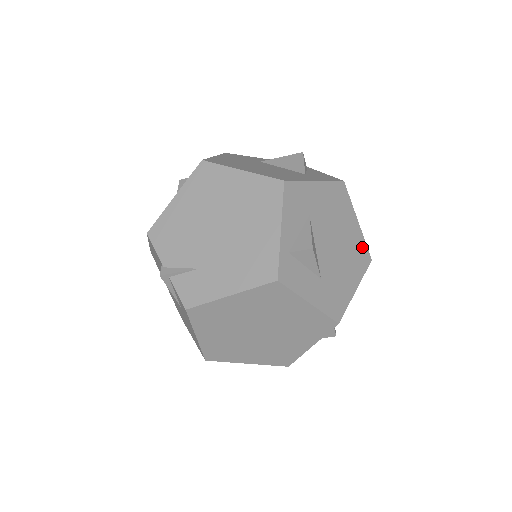
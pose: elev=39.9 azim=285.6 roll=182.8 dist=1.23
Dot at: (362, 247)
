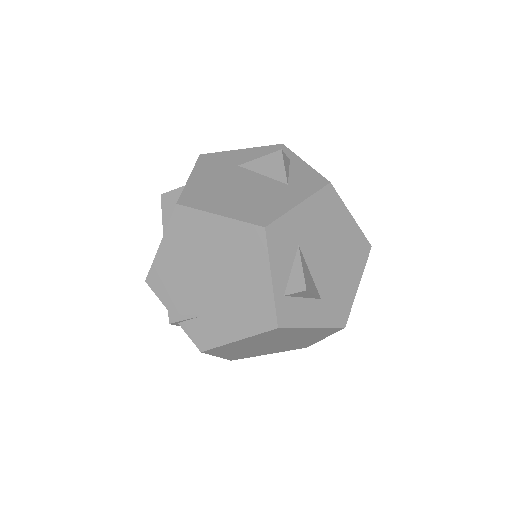
Dot at: (360, 240)
